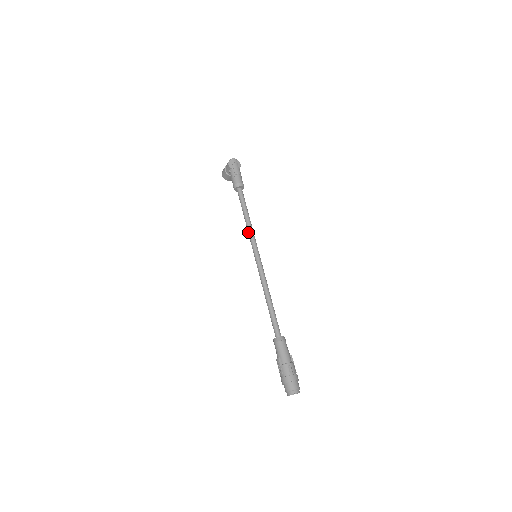
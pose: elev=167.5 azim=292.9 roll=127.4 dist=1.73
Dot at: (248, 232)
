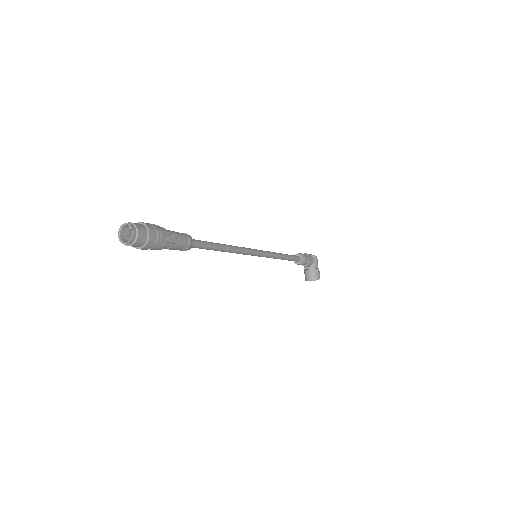
Dot at: occluded
